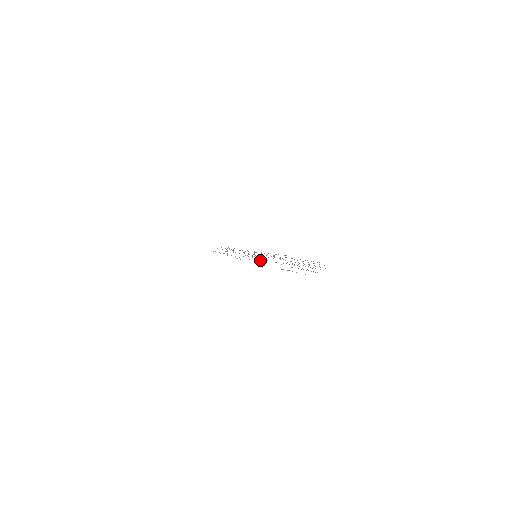
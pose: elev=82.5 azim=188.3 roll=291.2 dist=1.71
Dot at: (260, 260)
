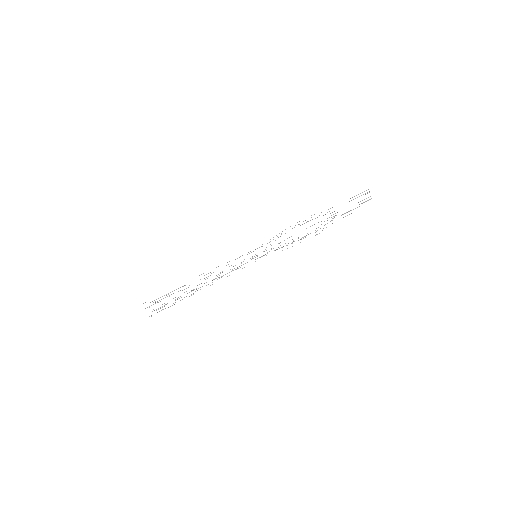
Dot at: occluded
